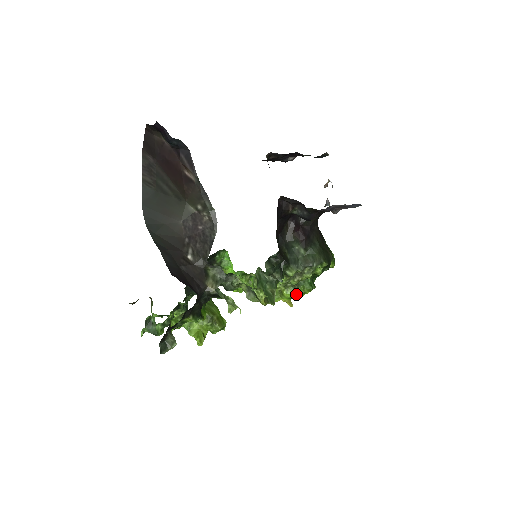
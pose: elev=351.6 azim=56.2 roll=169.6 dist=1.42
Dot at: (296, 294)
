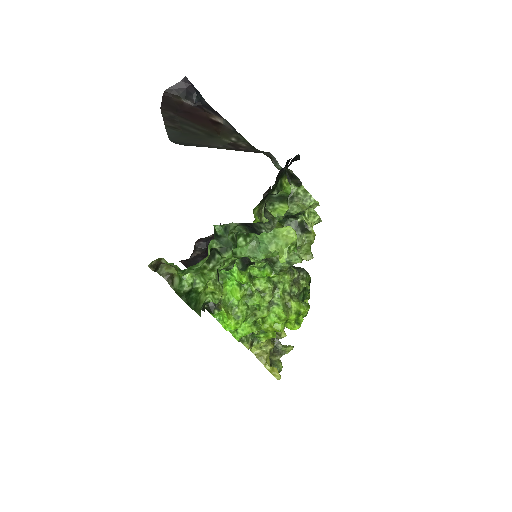
Dot at: (302, 304)
